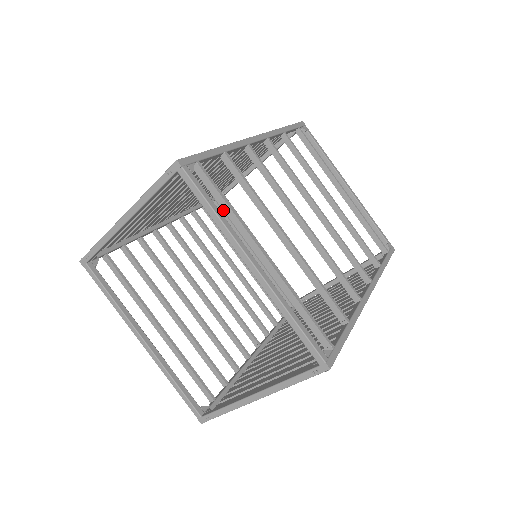
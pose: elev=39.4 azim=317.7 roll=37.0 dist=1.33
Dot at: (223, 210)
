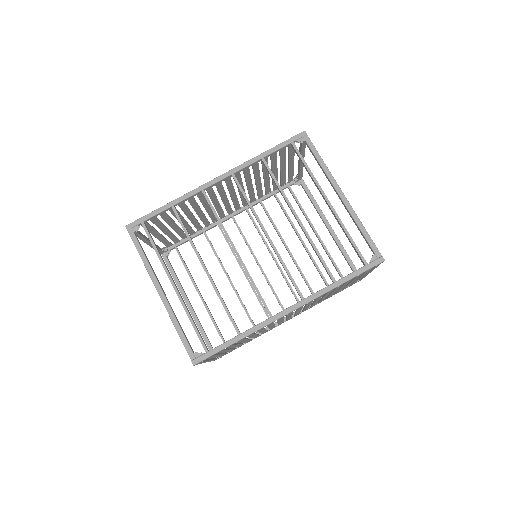
Dot at: (294, 195)
